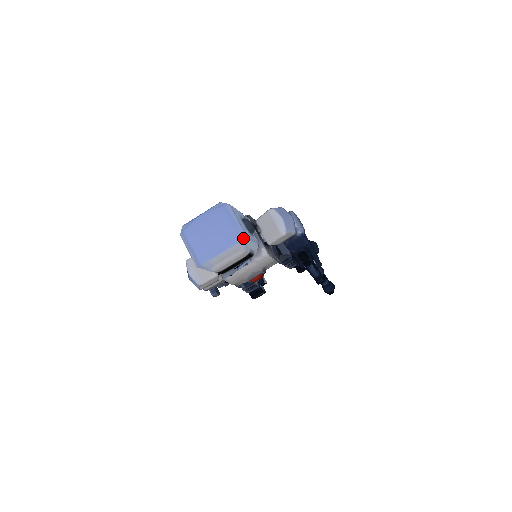
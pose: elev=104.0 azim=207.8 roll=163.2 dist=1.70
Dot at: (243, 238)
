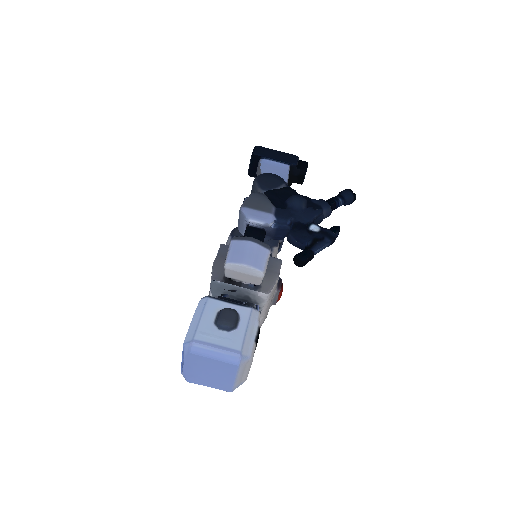
Dot at: (238, 360)
